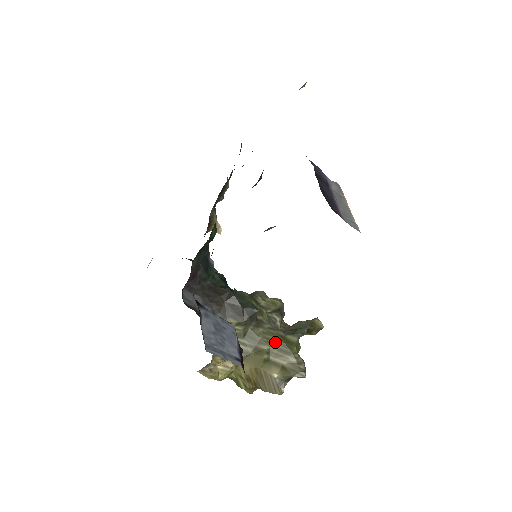
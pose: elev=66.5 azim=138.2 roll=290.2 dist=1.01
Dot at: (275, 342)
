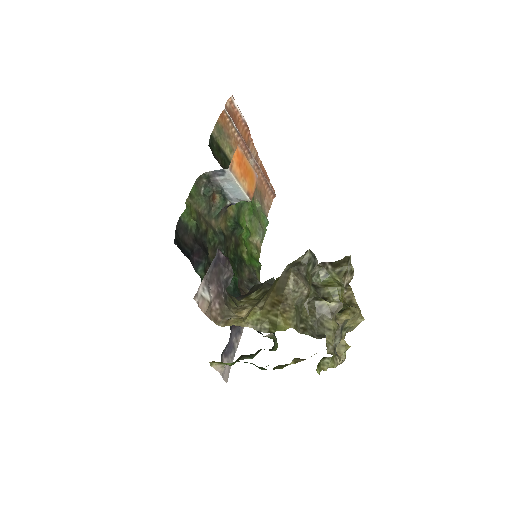
Dot at: occluded
